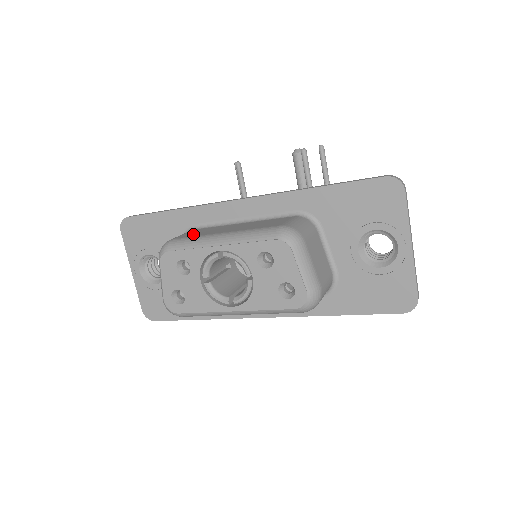
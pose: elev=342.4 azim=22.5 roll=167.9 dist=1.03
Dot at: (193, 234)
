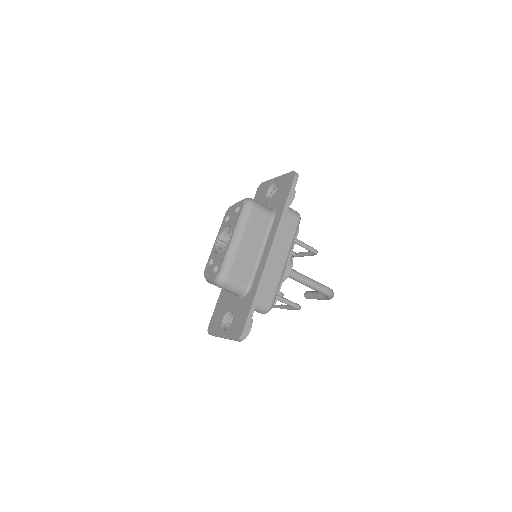
Dot at: occluded
